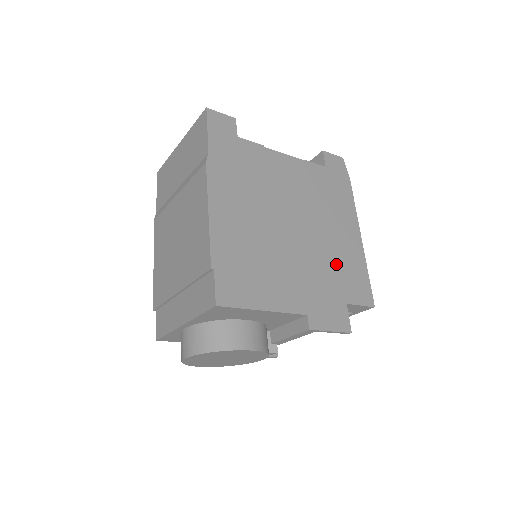
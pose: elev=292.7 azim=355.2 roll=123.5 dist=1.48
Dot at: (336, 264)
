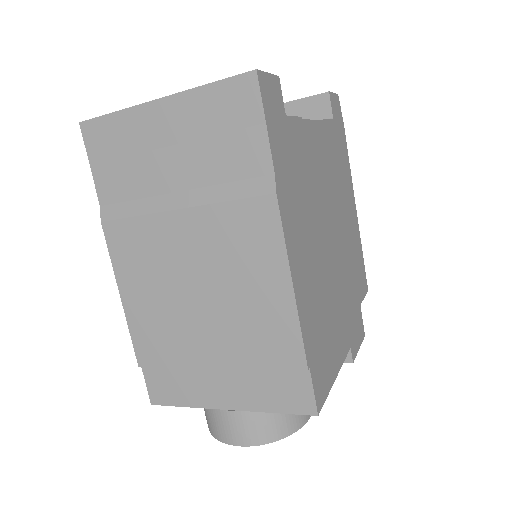
Dot at: (352, 262)
